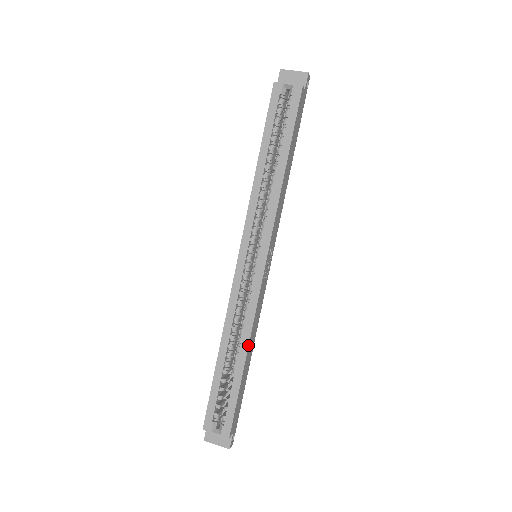
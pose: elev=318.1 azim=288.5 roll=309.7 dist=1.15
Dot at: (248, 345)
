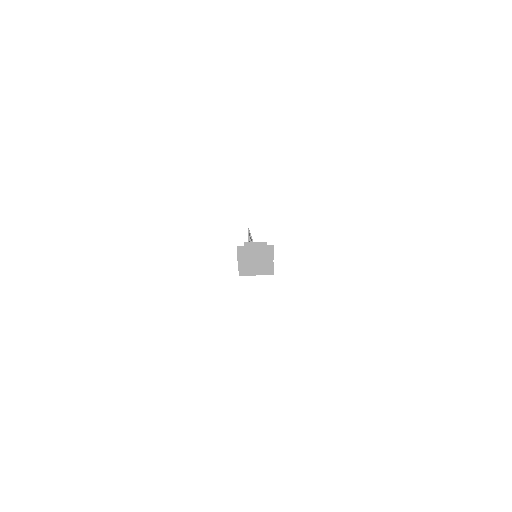
Dot at: occluded
